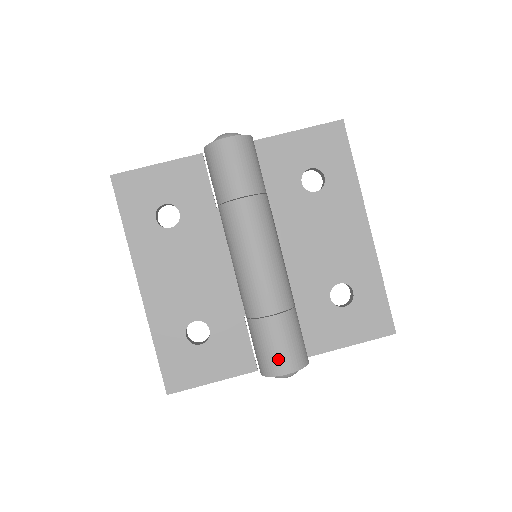
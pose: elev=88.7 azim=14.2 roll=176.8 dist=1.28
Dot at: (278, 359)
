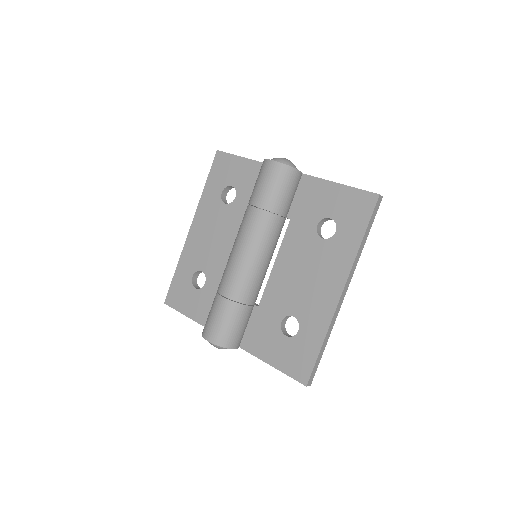
Dot at: (210, 327)
